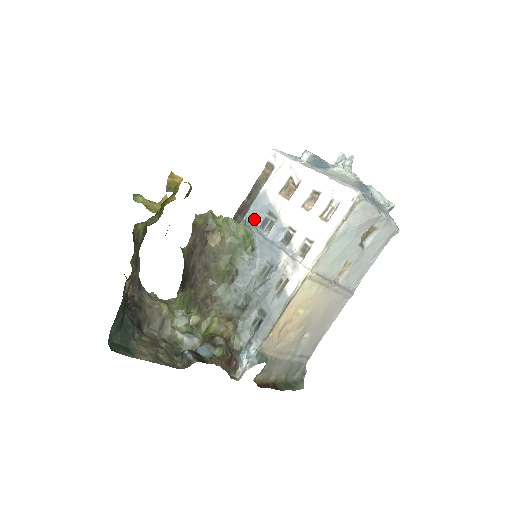
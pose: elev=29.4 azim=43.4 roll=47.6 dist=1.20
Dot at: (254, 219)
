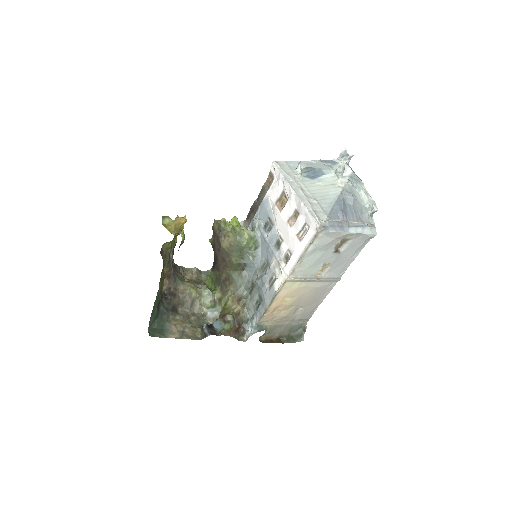
Dot at: (258, 222)
